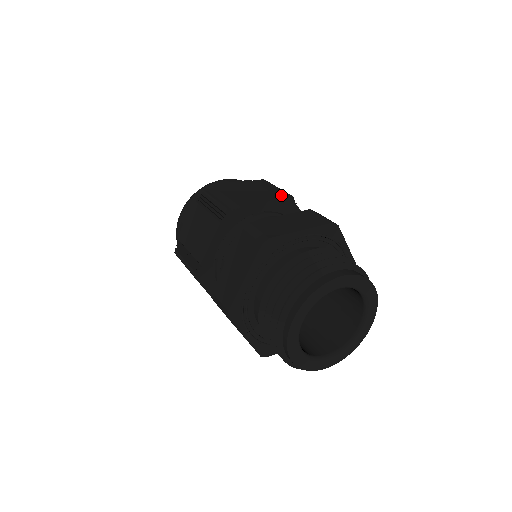
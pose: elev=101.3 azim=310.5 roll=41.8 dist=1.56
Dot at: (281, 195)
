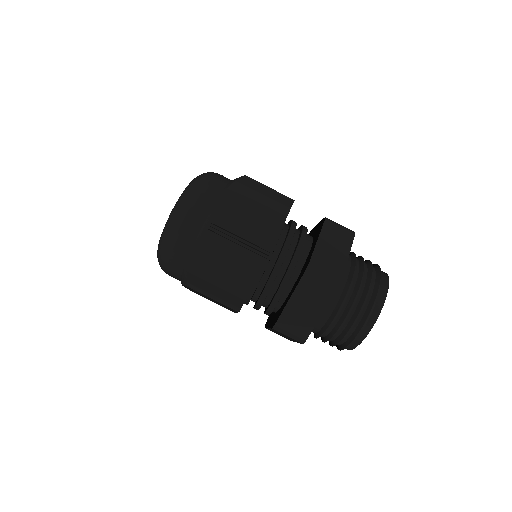
Dot at: (284, 201)
